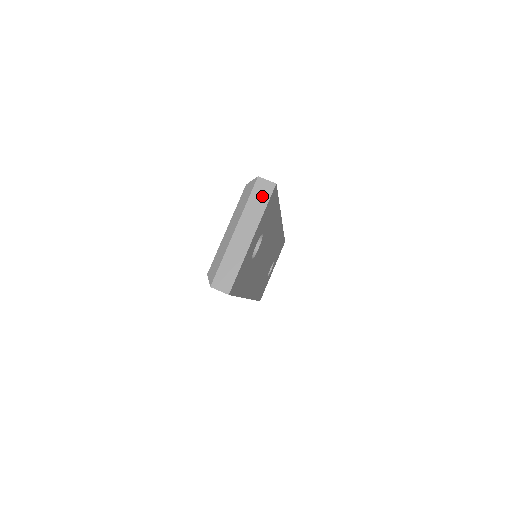
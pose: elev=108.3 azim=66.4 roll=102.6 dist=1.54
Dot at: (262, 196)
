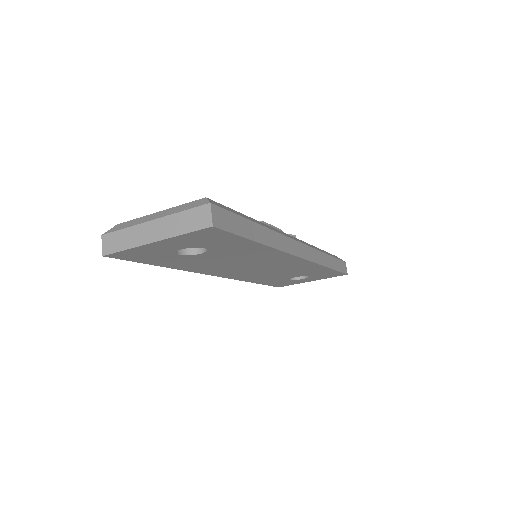
Dot at: (194, 221)
